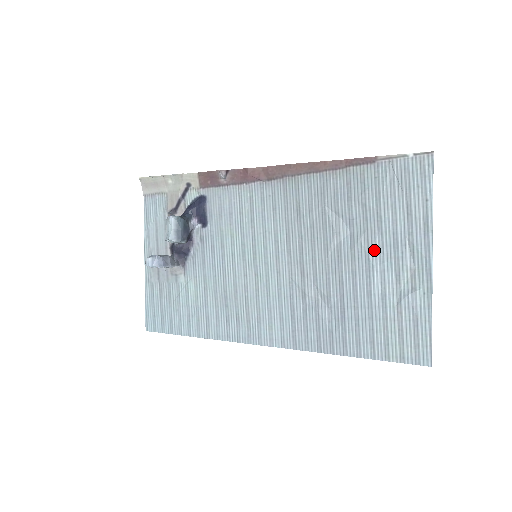
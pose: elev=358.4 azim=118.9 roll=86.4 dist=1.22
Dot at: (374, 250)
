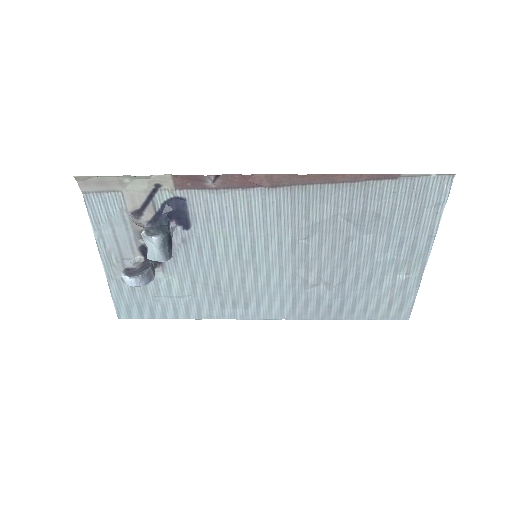
Dot at: (380, 250)
